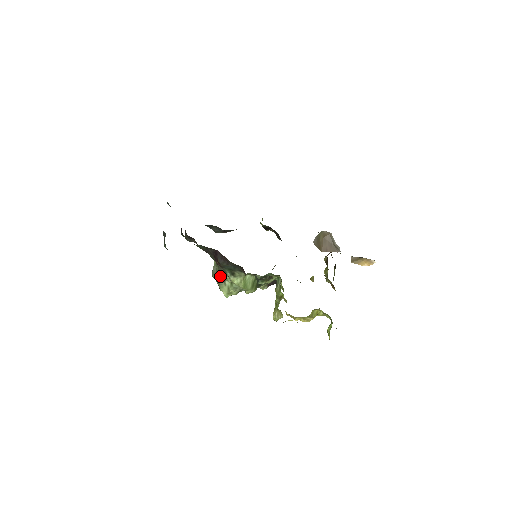
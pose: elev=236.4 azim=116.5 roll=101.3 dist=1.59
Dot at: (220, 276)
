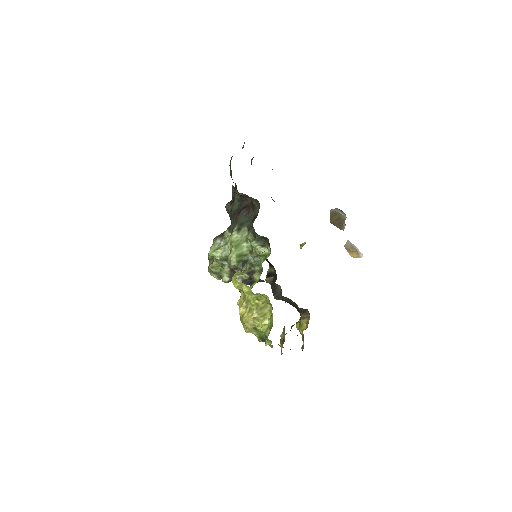
Dot at: (225, 232)
